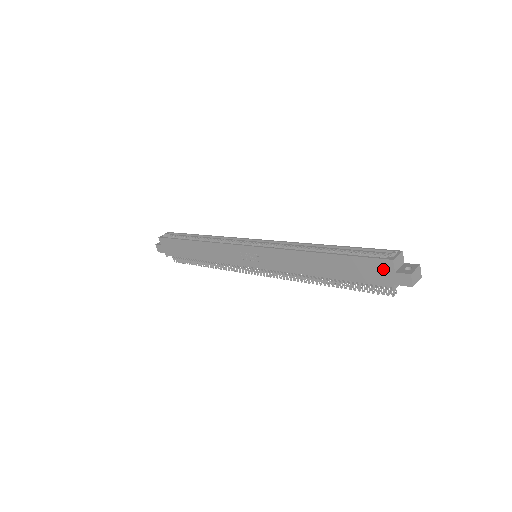
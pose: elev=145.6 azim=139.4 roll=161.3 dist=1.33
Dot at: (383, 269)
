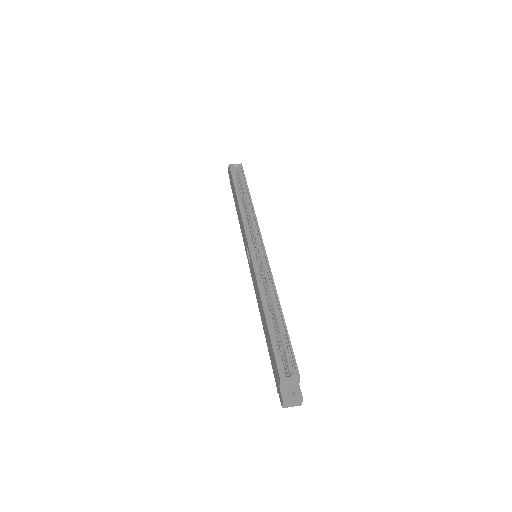
Dot at: (277, 375)
